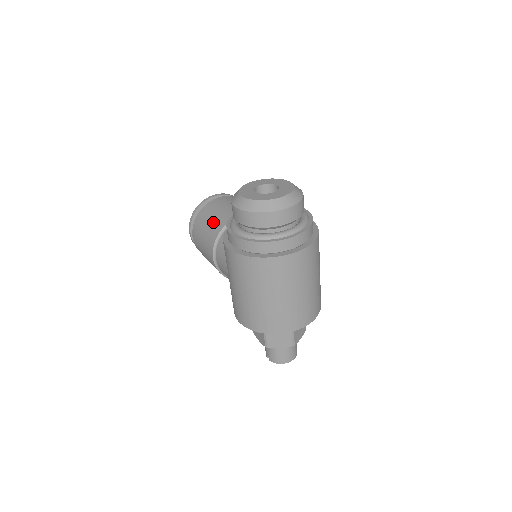
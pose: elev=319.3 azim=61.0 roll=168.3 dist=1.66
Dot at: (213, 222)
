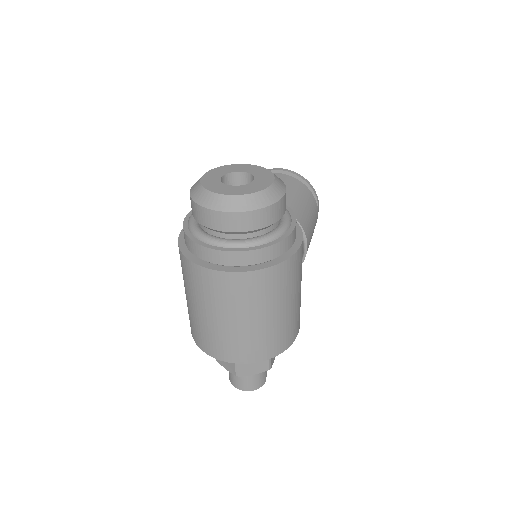
Dot at: occluded
